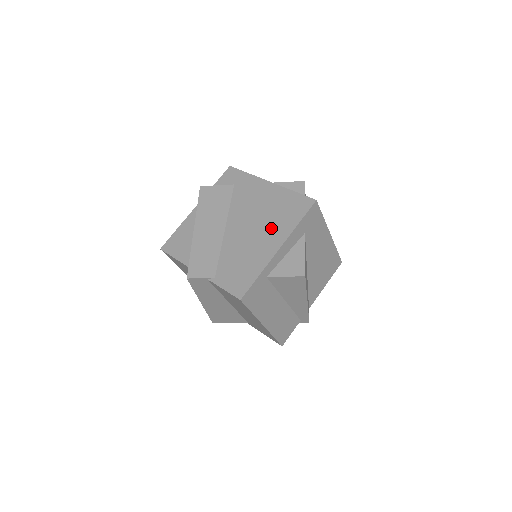
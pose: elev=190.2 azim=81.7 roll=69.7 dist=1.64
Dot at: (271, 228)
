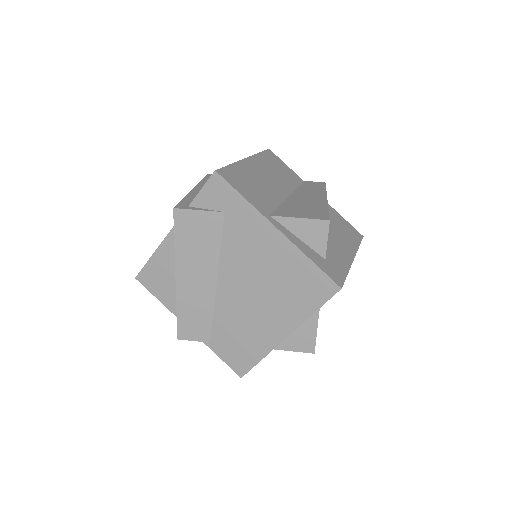
Dot at: (277, 306)
